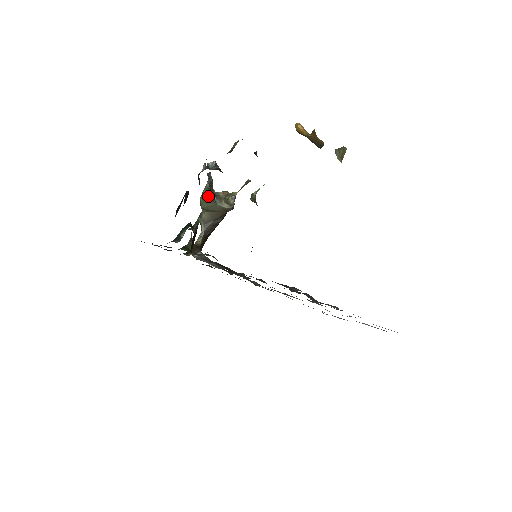
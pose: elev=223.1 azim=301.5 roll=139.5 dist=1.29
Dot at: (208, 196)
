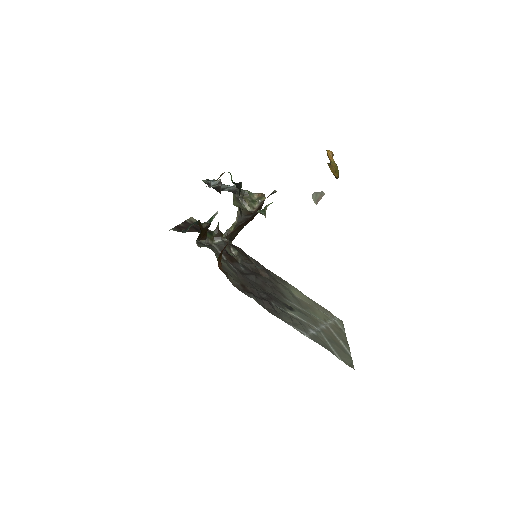
Dot at: (235, 198)
